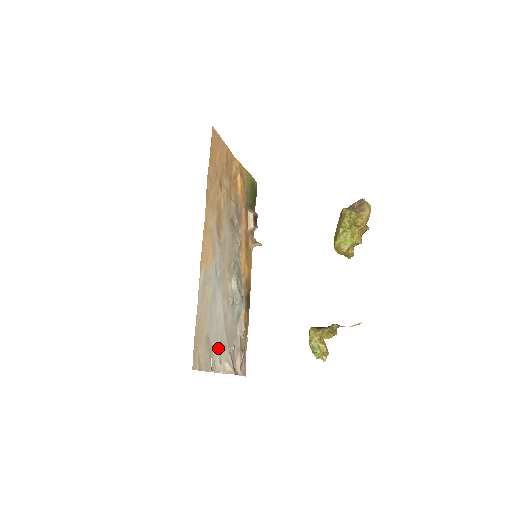
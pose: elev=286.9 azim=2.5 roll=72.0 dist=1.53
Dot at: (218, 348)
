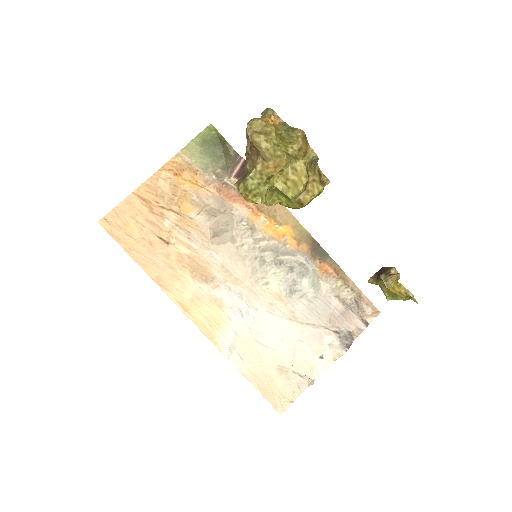
Dot at: (306, 352)
